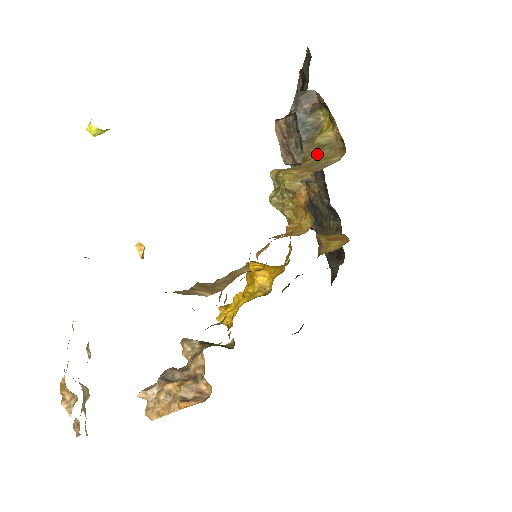
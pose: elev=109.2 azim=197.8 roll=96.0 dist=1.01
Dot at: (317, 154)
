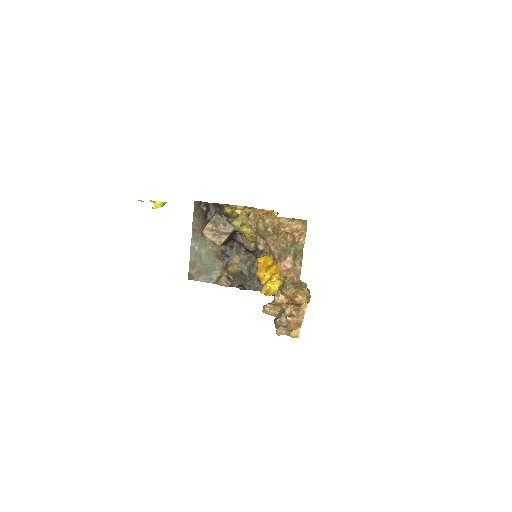
Dot at: occluded
